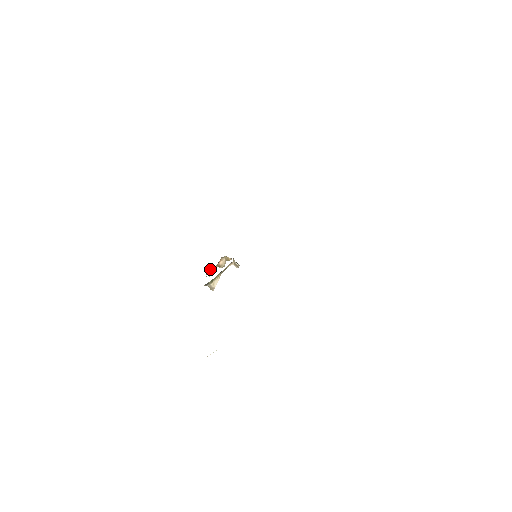
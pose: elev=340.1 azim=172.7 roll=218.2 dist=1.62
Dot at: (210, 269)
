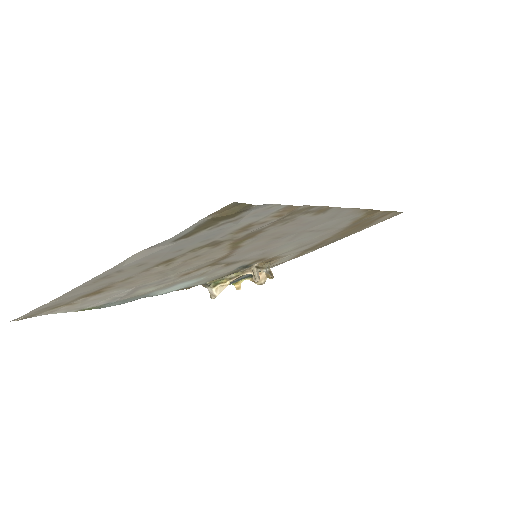
Dot at: occluded
